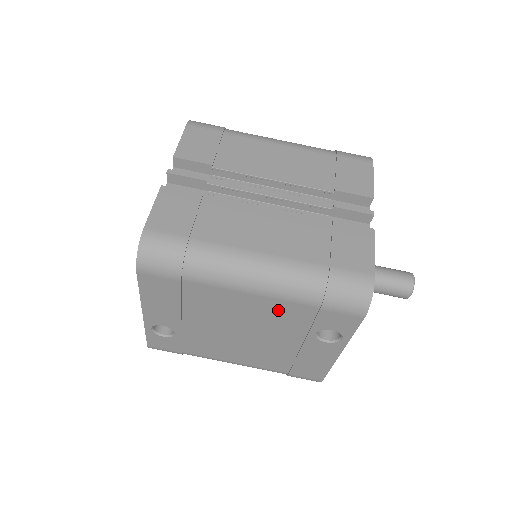
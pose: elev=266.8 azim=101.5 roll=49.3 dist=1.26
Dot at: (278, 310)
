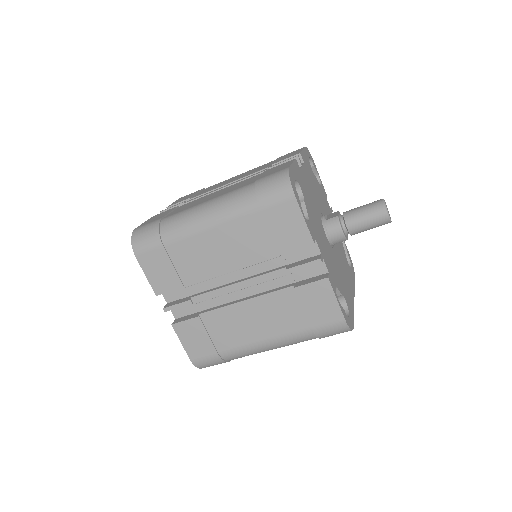
Dot at: occluded
